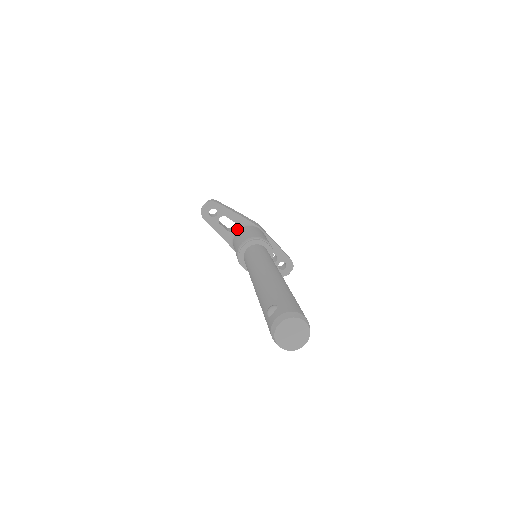
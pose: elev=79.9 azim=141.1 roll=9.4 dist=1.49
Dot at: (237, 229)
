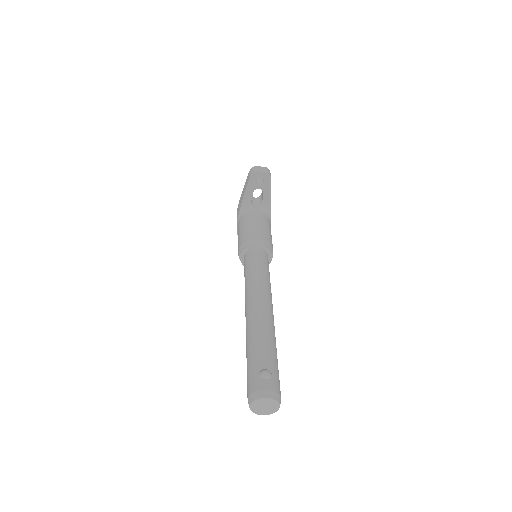
Dot at: (259, 209)
